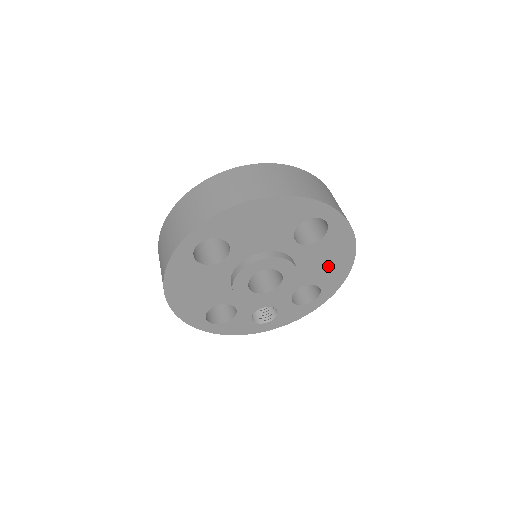
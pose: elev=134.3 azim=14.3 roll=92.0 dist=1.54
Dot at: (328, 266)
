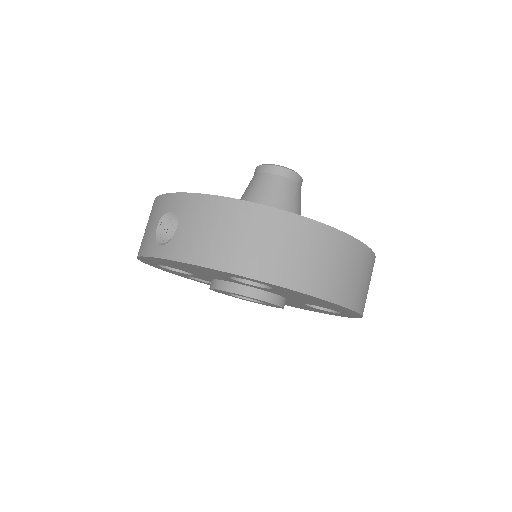
Dot at: (291, 304)
